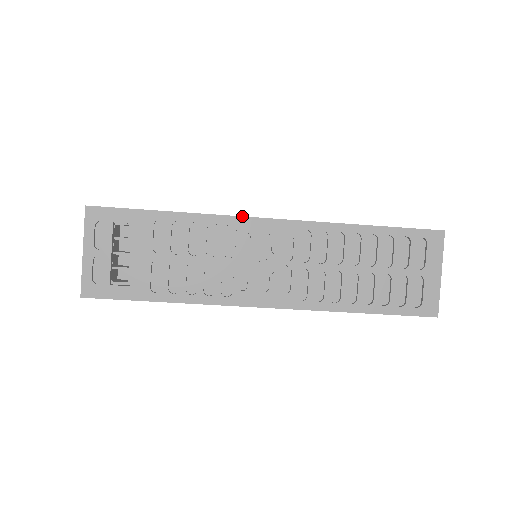
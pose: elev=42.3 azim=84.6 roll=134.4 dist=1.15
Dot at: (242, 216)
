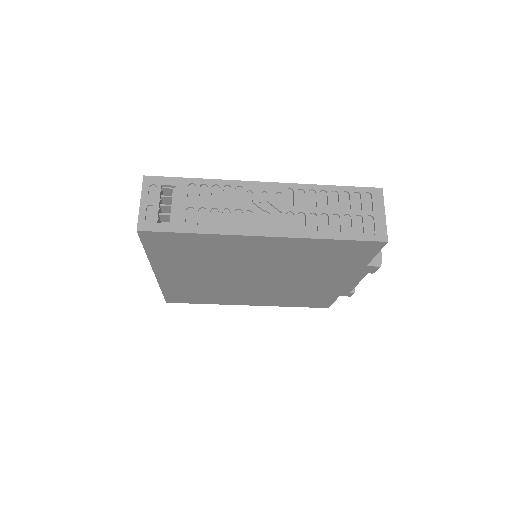
Dot at: (246, 181)
